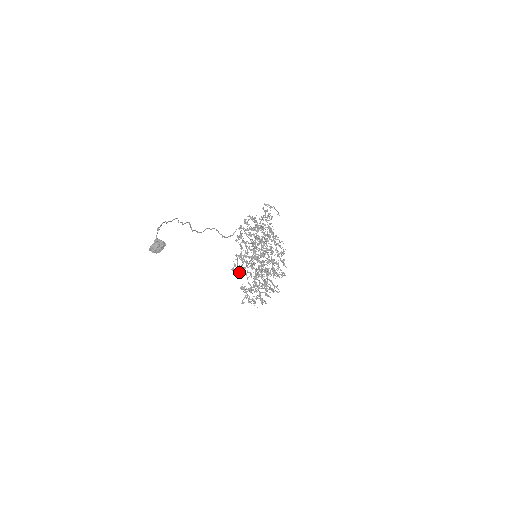
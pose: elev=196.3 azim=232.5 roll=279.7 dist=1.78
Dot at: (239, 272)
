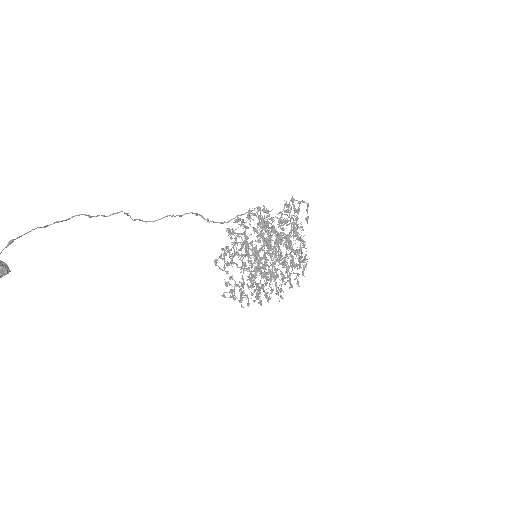
Dot at: (223, 267)
